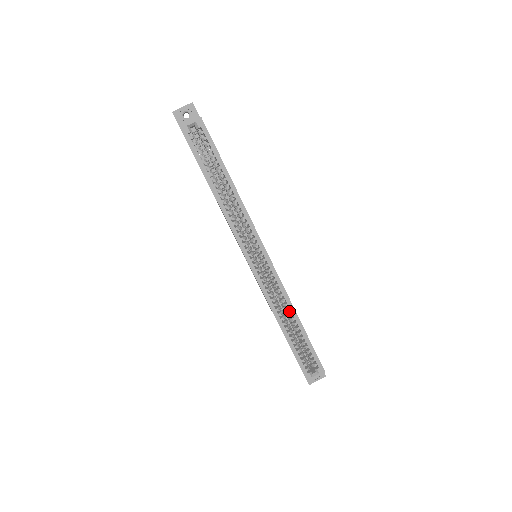
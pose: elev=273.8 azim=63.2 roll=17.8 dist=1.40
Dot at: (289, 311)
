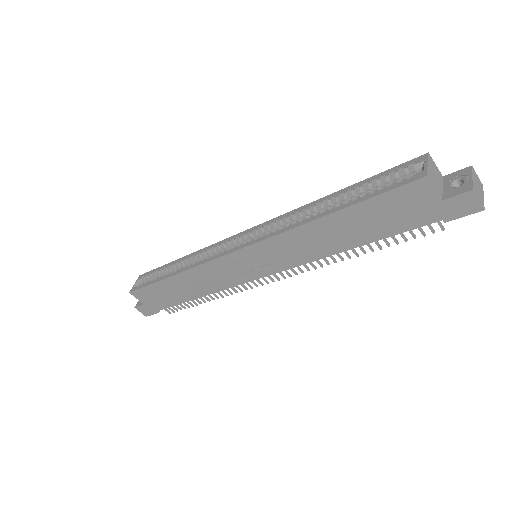
Dot at: occluded
